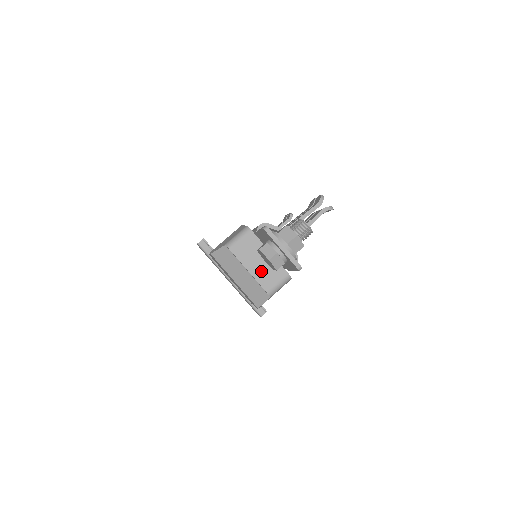
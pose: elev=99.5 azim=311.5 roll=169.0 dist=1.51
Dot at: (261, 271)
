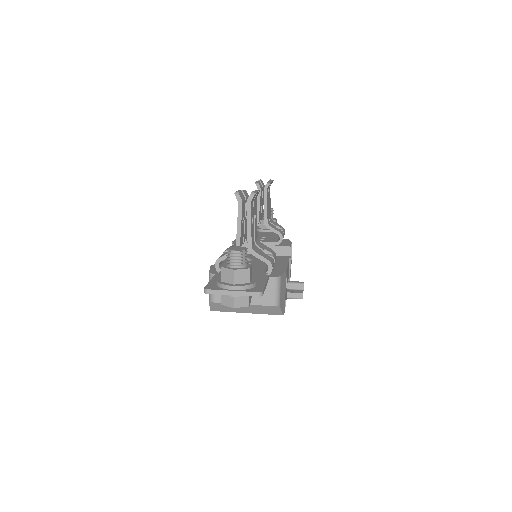
Dot at: occluded
